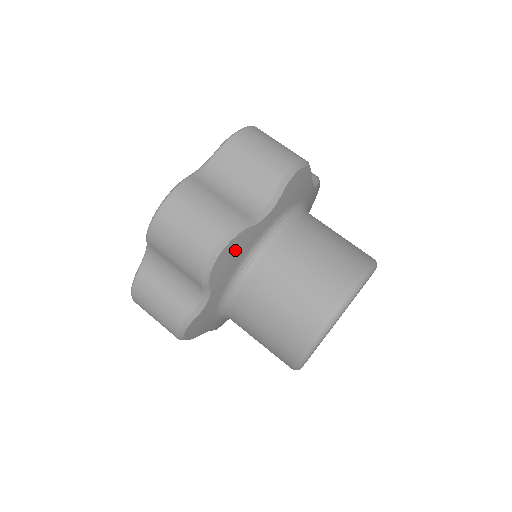
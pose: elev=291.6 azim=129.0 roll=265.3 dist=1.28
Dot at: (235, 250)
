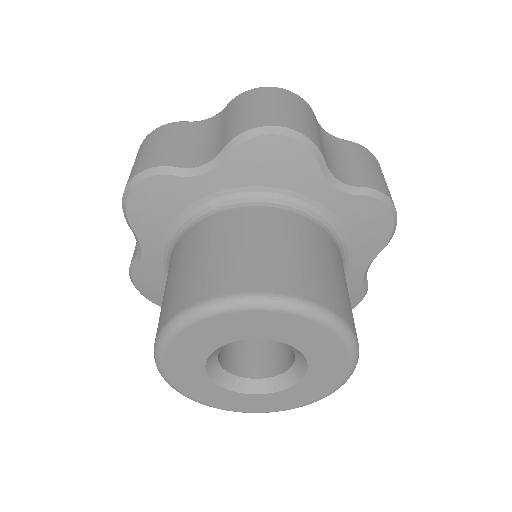
Dot at: (156, 197)
